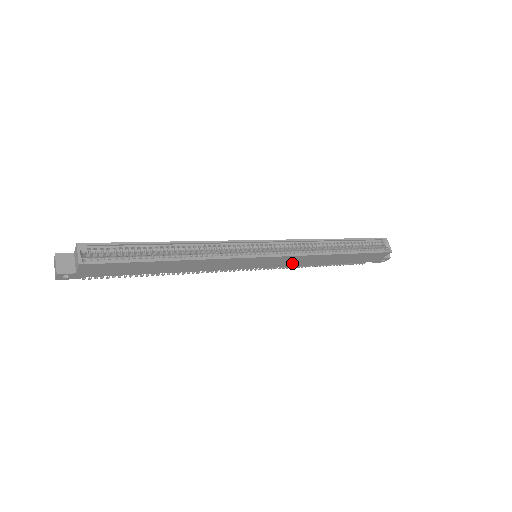
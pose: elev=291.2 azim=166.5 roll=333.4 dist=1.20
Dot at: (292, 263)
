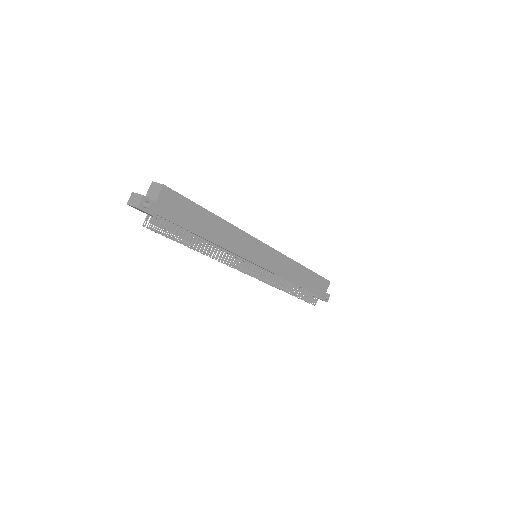
Dot at: (279, 269)
